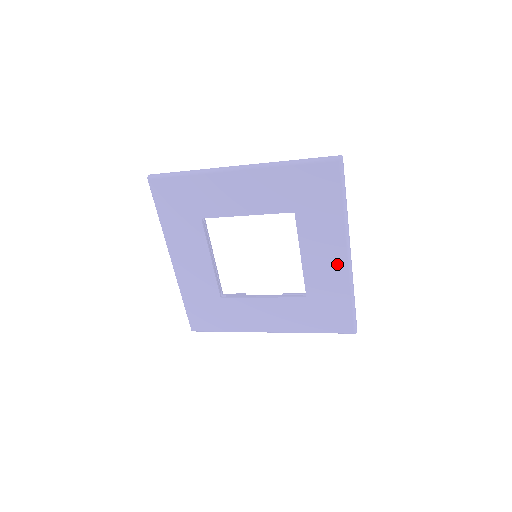
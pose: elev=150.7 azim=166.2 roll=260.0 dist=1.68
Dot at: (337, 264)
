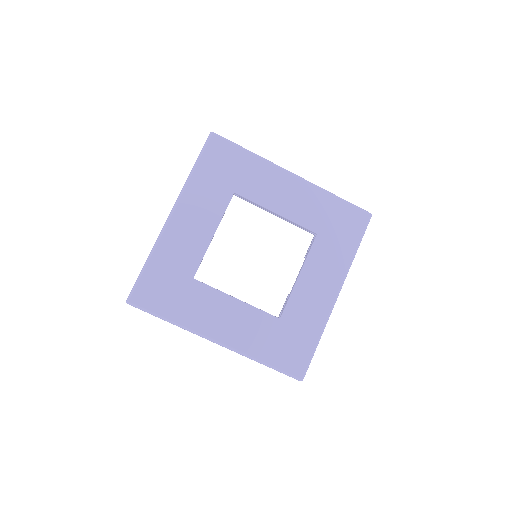
Dot at: (298, 188)
